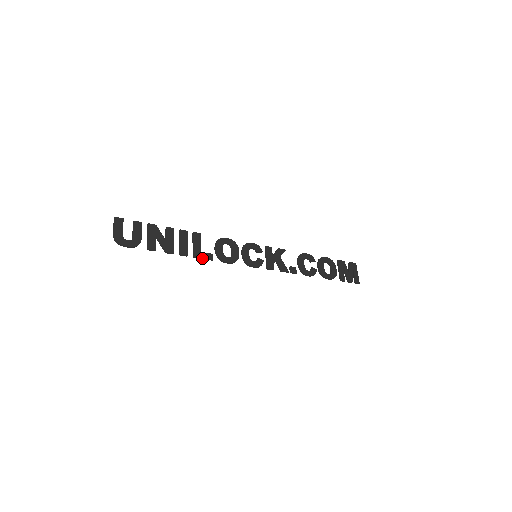
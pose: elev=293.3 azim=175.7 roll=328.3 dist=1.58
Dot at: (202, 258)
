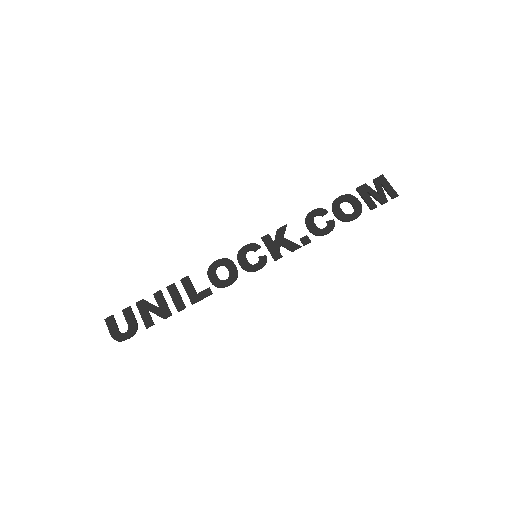
Dot at: (201, 299)
